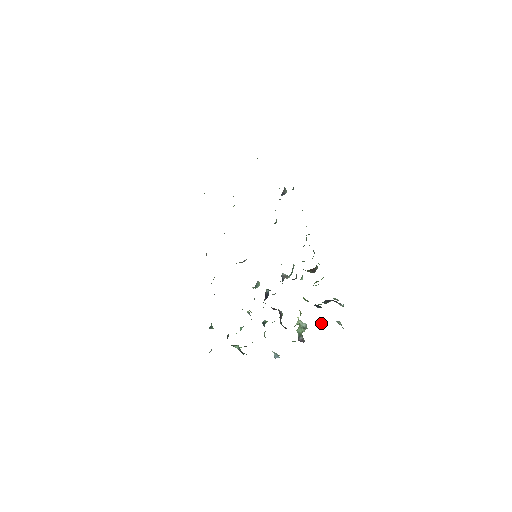
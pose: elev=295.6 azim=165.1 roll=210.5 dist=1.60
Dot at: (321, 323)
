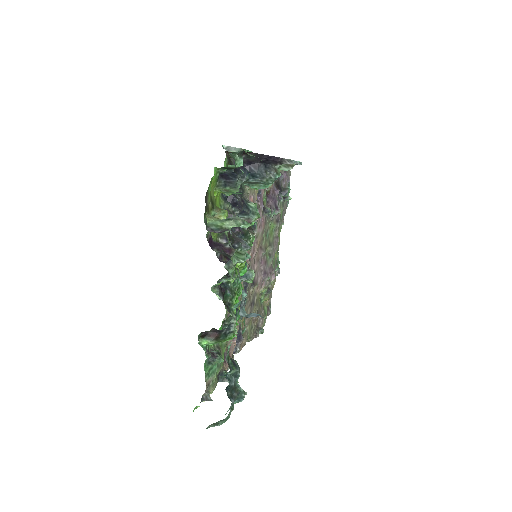
Dot at: occluded
